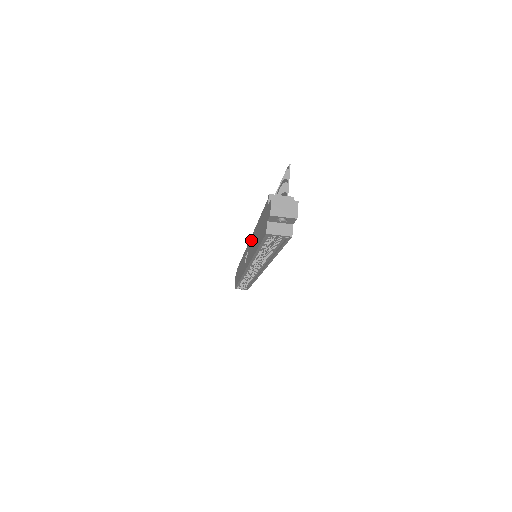
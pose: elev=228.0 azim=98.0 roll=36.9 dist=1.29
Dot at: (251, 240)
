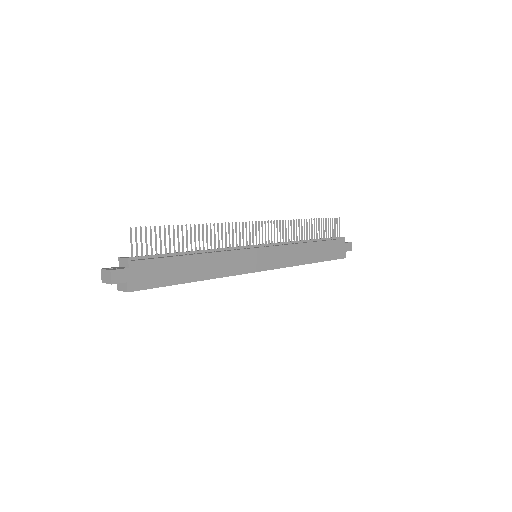
Dot at: occluded
